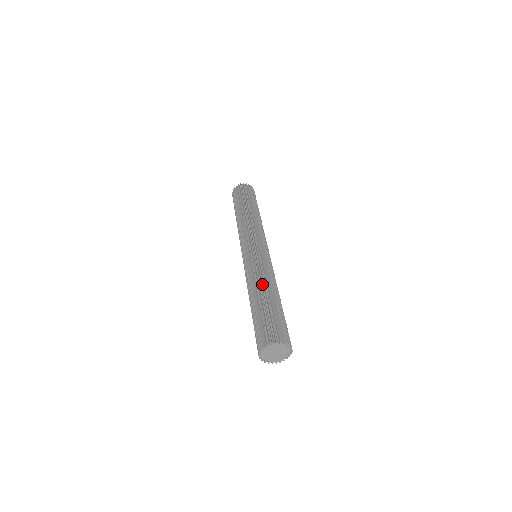
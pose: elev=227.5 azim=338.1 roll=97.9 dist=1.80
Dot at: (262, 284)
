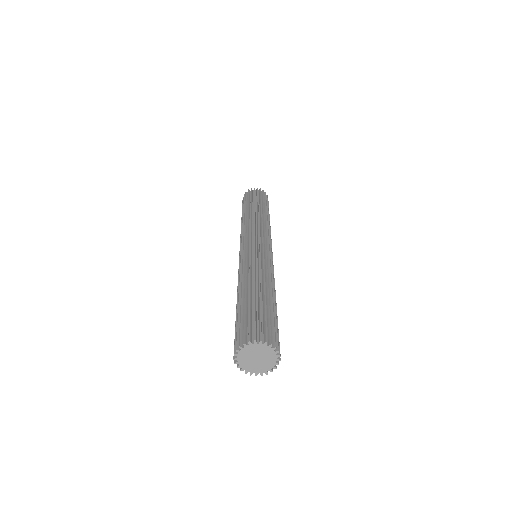
Dot at: (256, 279)
